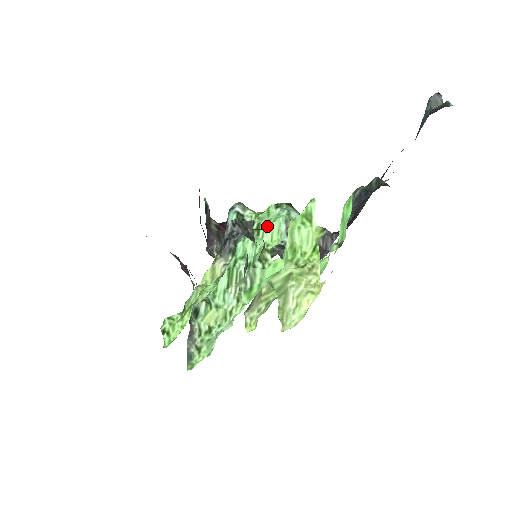
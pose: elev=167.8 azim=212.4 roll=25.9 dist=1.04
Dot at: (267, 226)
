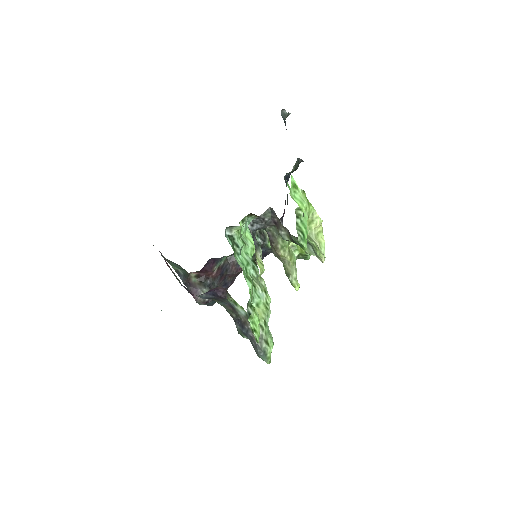
Dot at: (244, 238)
